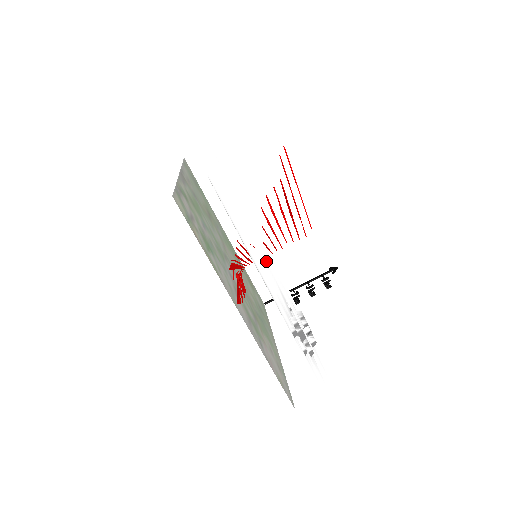
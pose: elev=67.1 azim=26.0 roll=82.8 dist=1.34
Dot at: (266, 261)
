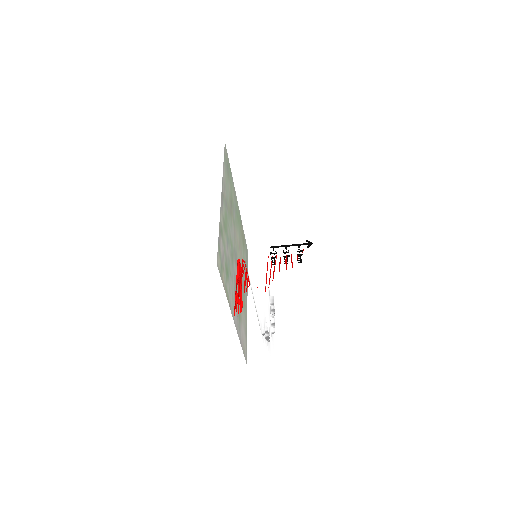
Dot at: (263, 304)
